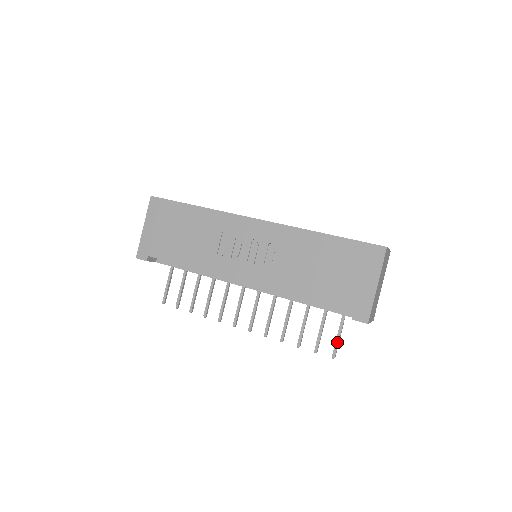
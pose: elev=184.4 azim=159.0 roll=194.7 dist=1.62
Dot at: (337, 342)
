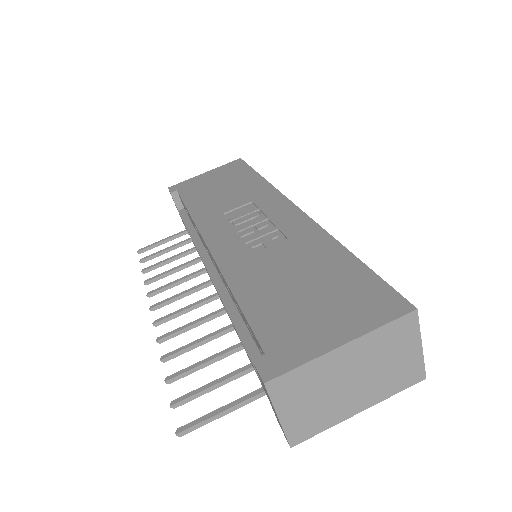
Dot at: (209, 415)
